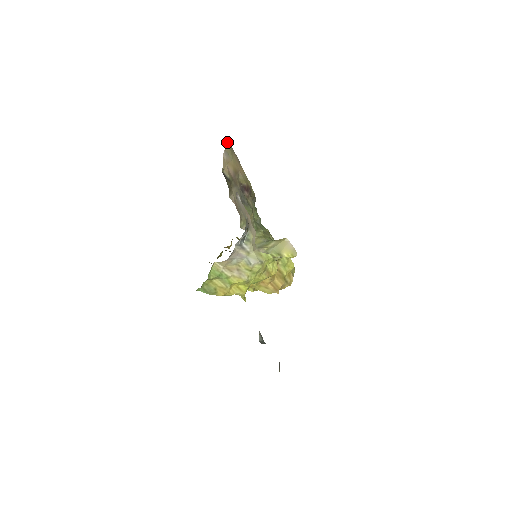
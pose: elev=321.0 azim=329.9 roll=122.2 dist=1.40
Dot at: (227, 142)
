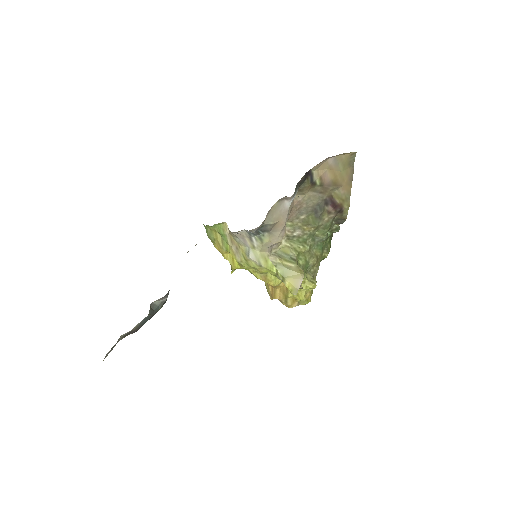
Dot at: (346, 153)
